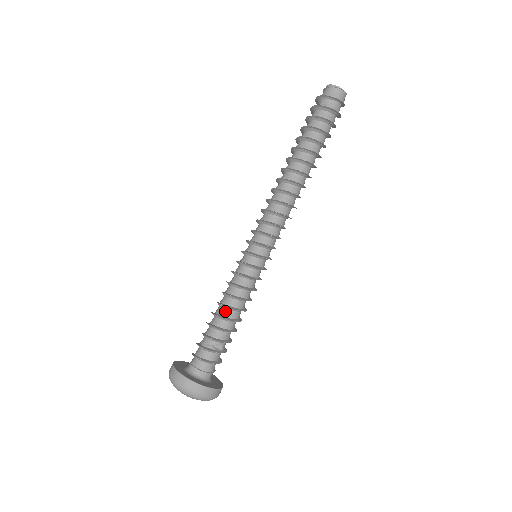
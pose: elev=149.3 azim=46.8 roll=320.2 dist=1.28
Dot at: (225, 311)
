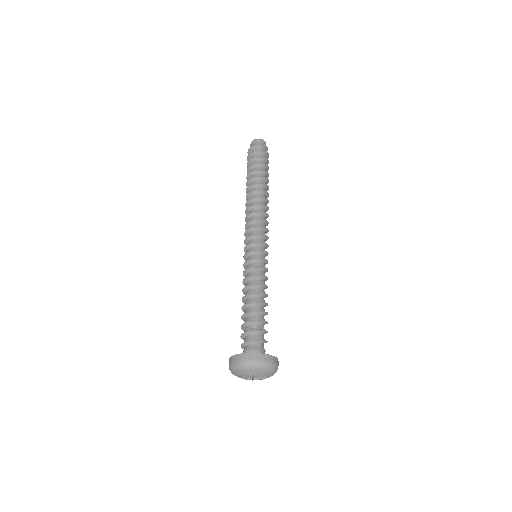
Dot at: (255, 298)
